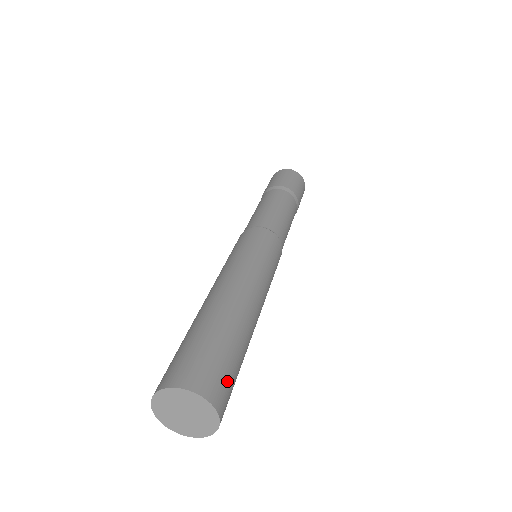
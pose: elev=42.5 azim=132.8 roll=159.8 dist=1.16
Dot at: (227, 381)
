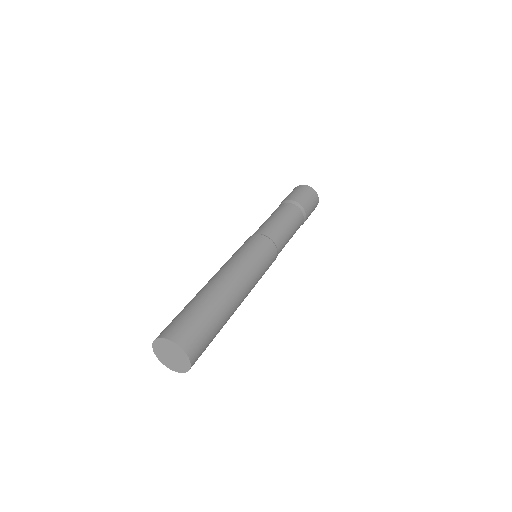
Dot at: (191, 329)
